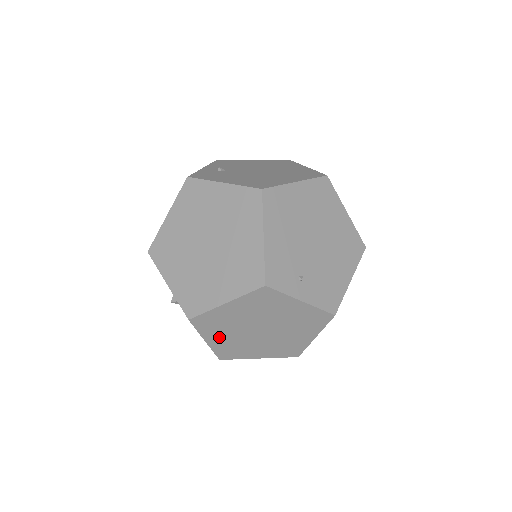
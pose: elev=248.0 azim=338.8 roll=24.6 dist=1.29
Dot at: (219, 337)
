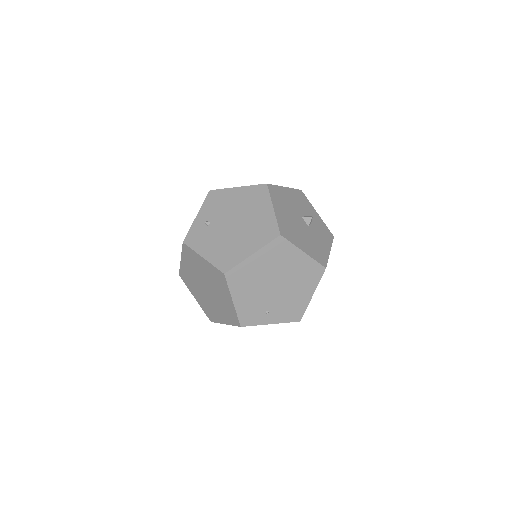
Dot at: occluded
